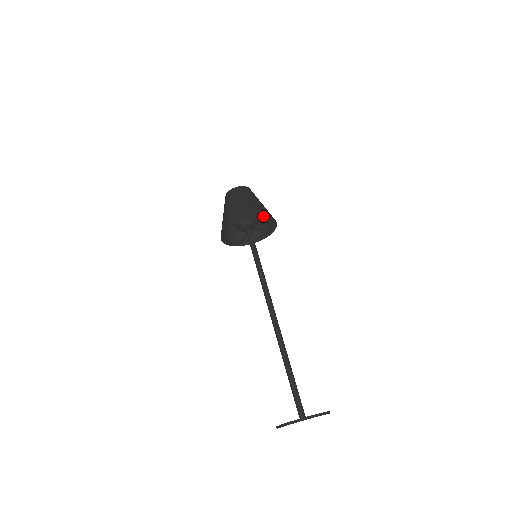
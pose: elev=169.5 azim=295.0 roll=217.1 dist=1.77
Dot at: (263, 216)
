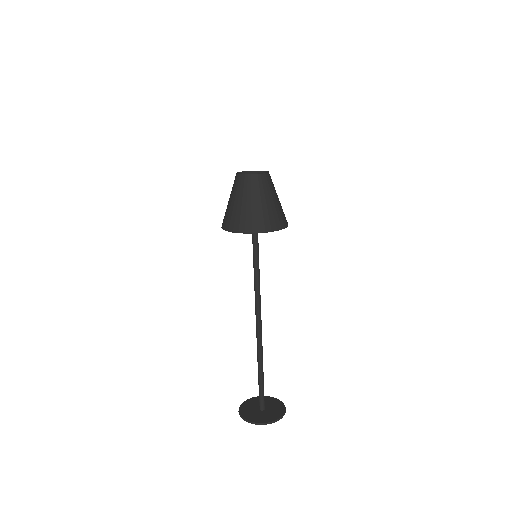
Dot at: (271, 227)
